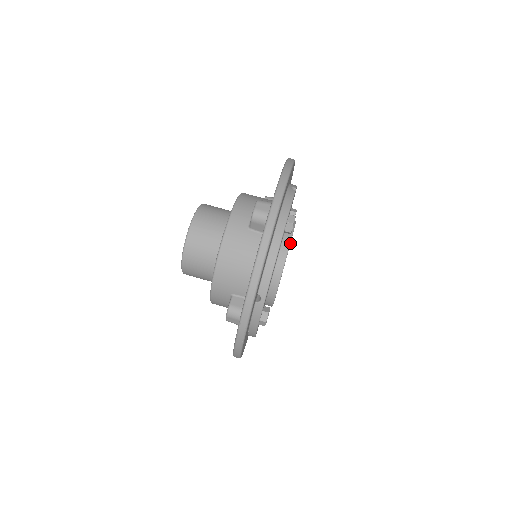
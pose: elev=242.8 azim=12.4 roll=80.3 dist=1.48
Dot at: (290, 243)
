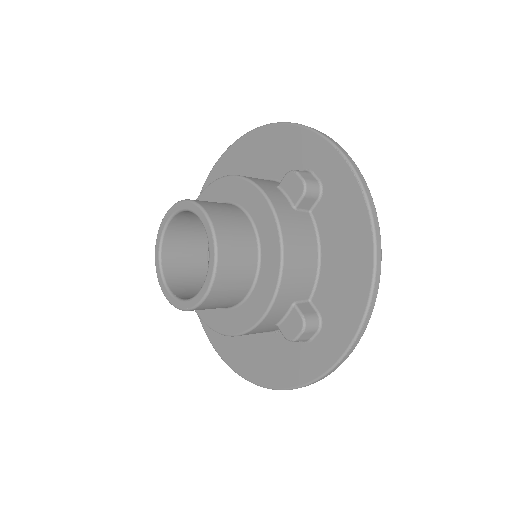
Dot at: occluded
